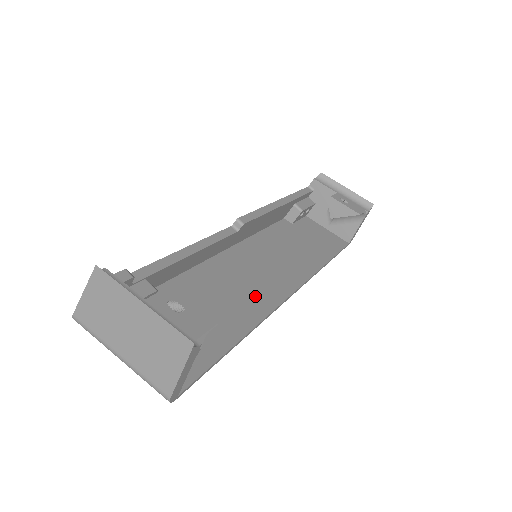
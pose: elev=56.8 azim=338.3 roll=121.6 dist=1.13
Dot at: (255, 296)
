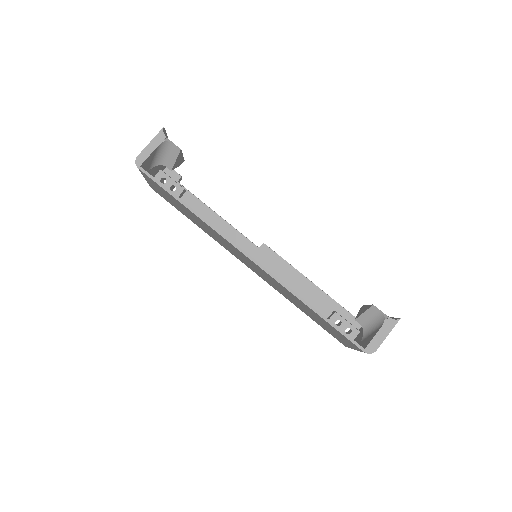
Dot at: occluded
